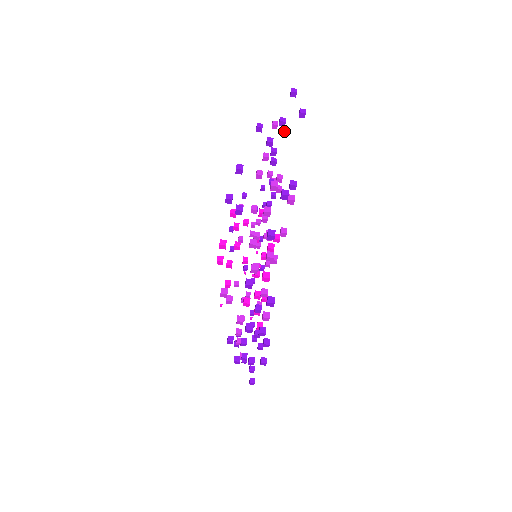
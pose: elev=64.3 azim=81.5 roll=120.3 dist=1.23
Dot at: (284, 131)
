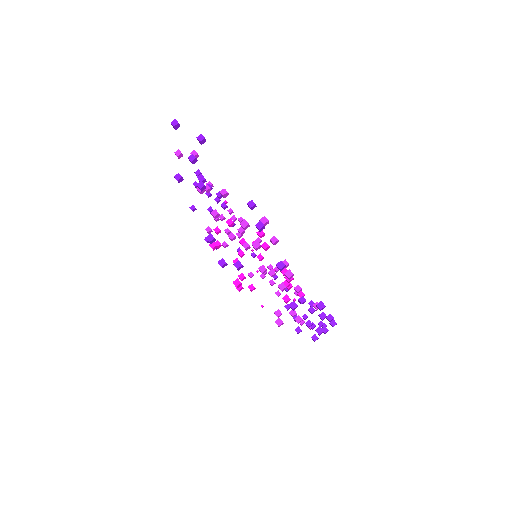
Dot at: occluded
